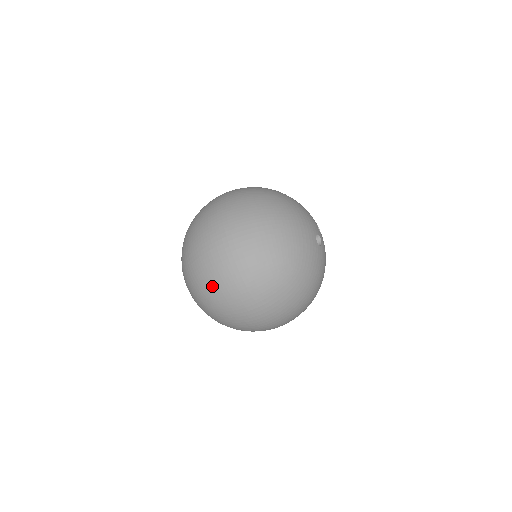
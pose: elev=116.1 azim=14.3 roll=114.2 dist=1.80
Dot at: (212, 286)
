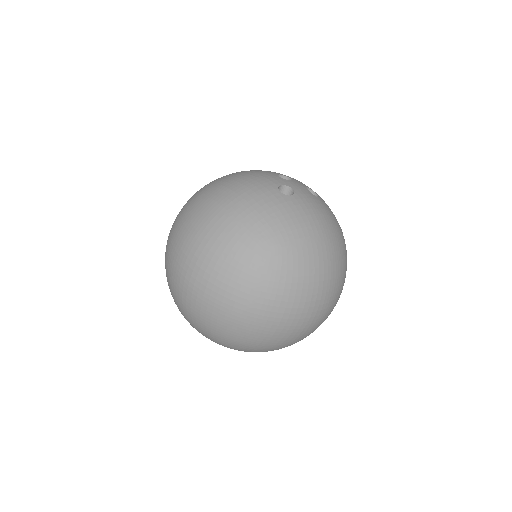
Dot at: (218, 329)
